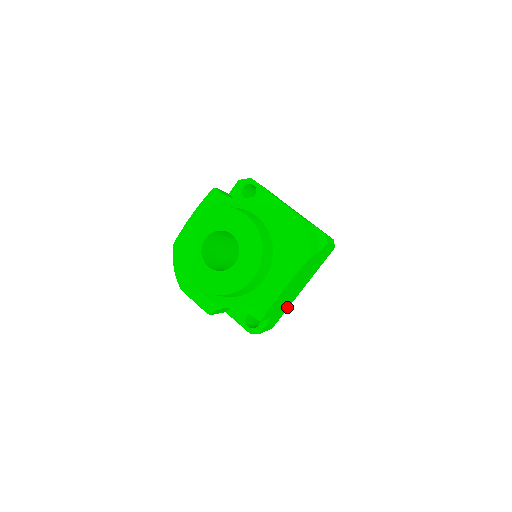
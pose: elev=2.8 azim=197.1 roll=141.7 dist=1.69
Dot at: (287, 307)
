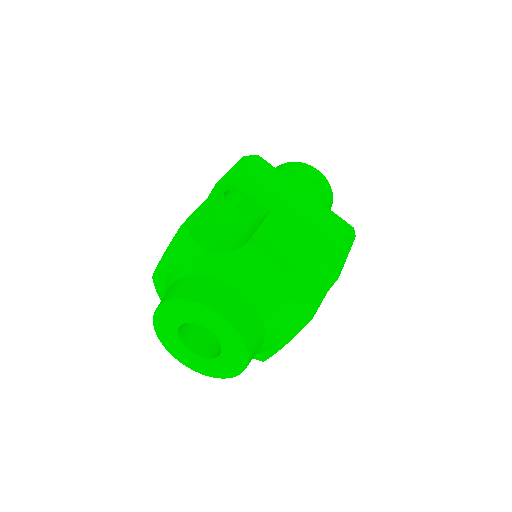
Dot at: occluded
